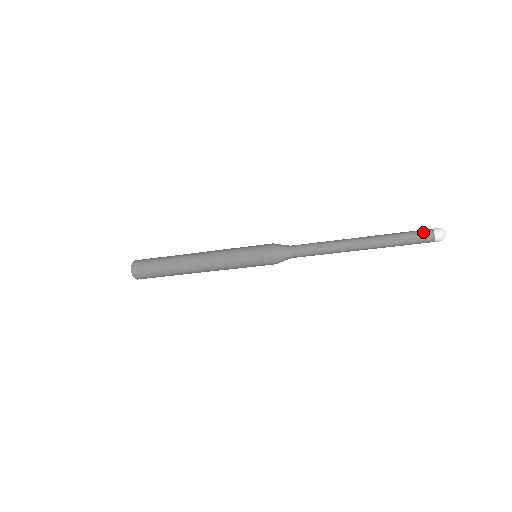
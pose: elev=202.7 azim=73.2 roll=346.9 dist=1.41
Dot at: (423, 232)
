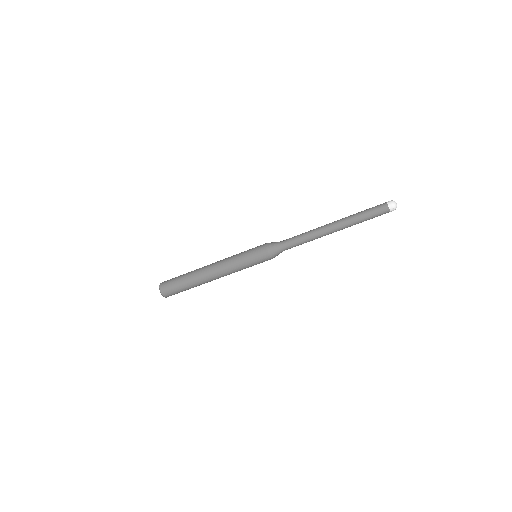
Dot at: (379, 205)
